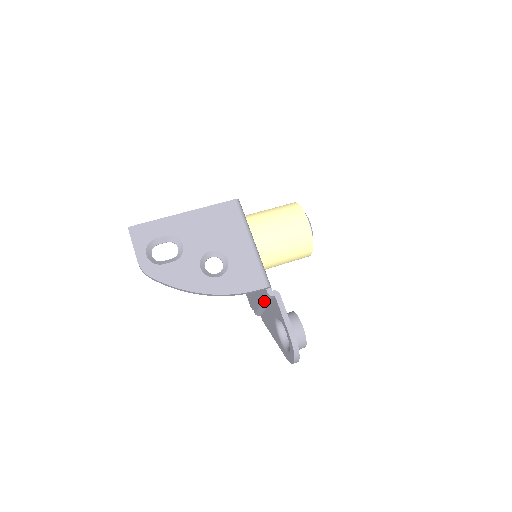
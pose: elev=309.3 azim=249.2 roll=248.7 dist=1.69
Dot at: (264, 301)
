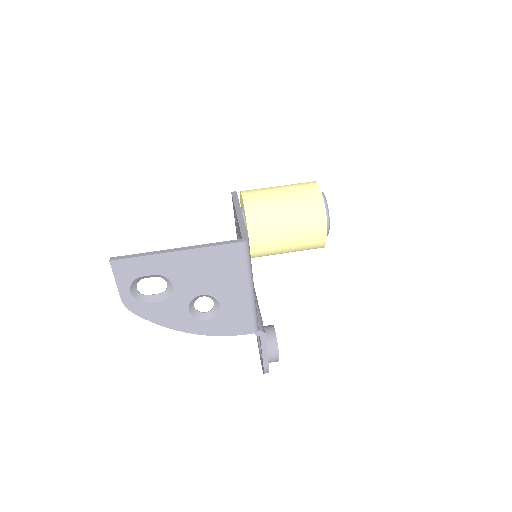
Dot at: occluded
